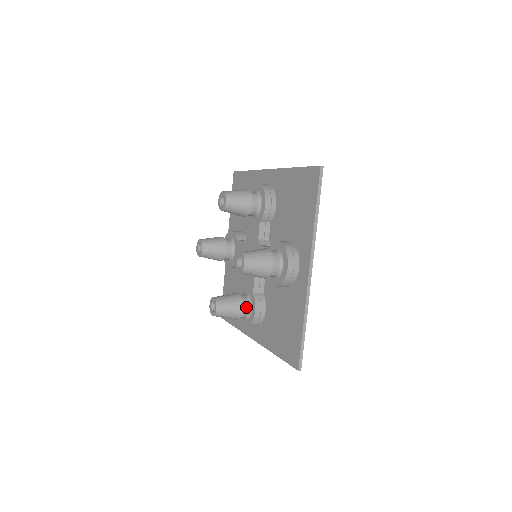
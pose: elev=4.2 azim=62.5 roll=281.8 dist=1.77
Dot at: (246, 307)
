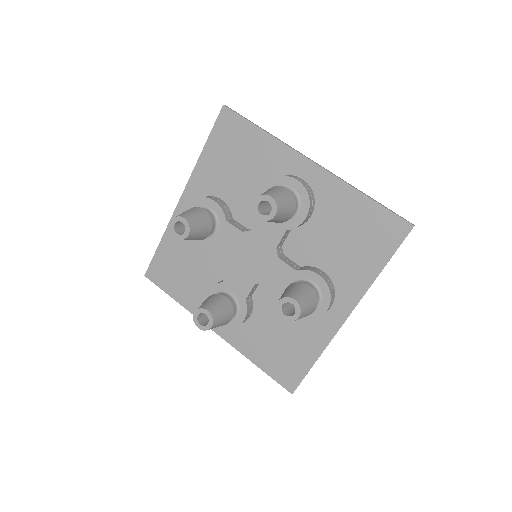
Dot at: occluded
